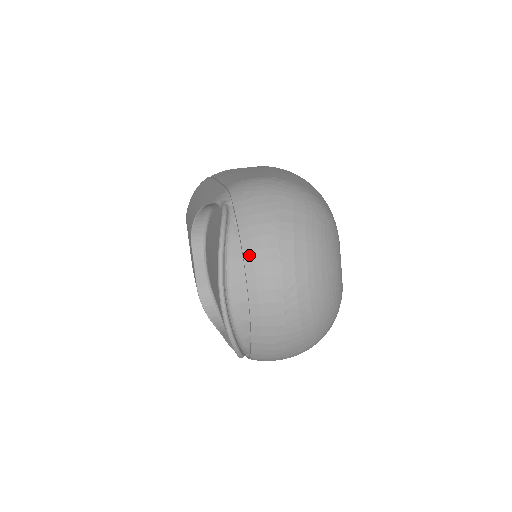
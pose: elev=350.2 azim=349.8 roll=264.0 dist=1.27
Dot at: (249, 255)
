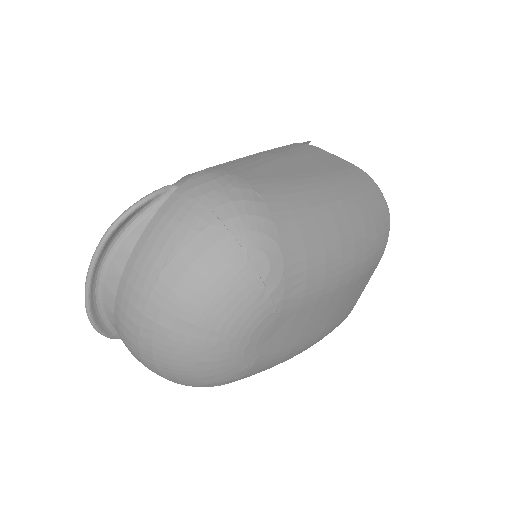
Dot at: (135, 256)
